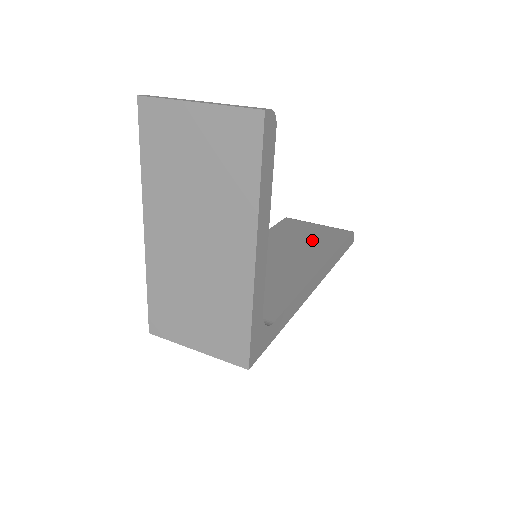
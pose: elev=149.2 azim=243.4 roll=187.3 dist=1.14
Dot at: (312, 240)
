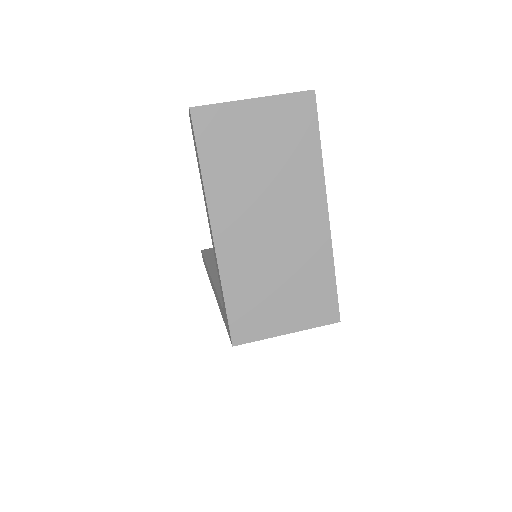
Dot at: occluded
